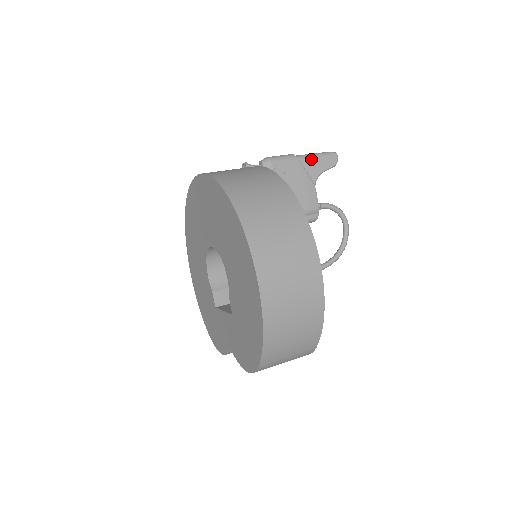
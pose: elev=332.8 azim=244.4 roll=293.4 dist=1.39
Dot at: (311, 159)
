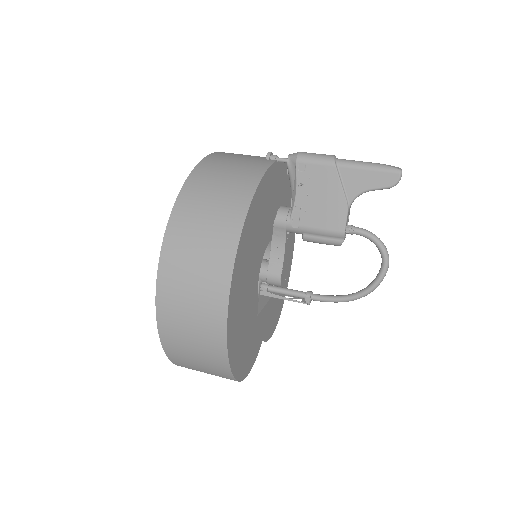
Dot at: (356, 170)
